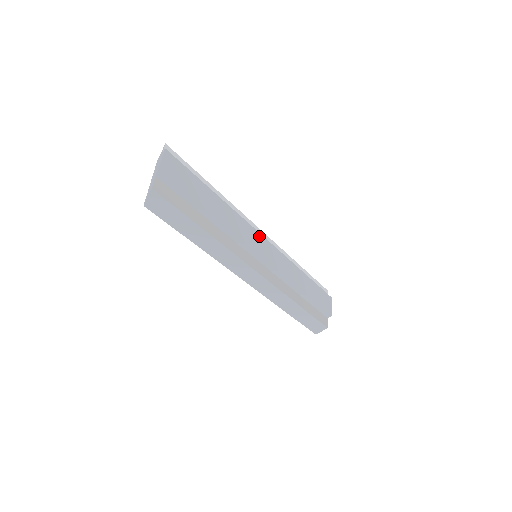
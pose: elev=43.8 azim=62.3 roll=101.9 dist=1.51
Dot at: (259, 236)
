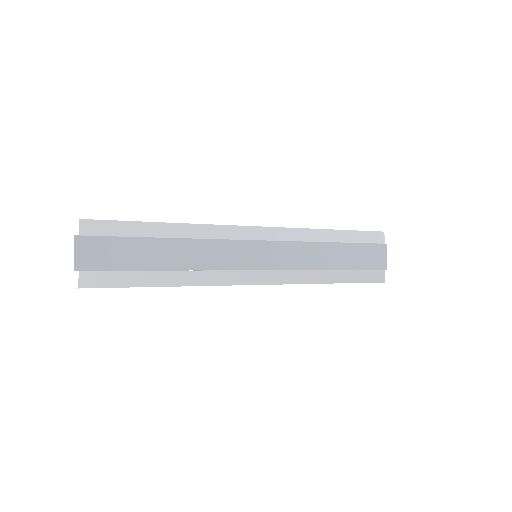
Dot at: (245, 244)
